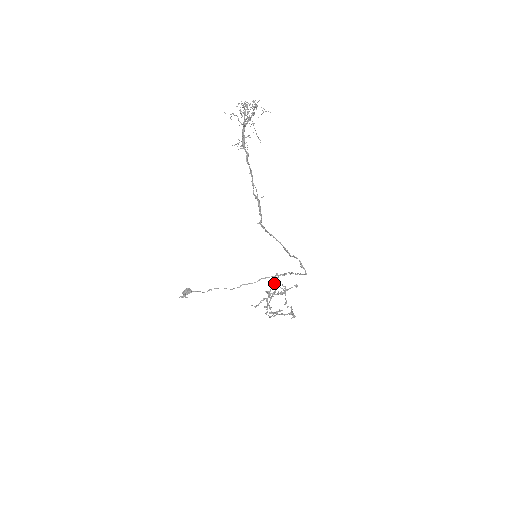
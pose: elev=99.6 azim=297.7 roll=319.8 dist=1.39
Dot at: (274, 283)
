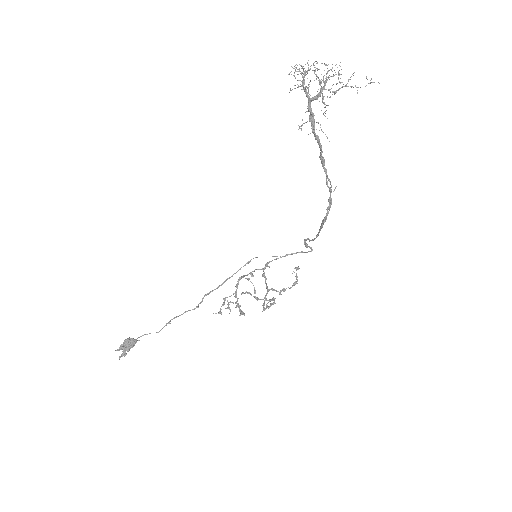
Dot at: (253, 276)
